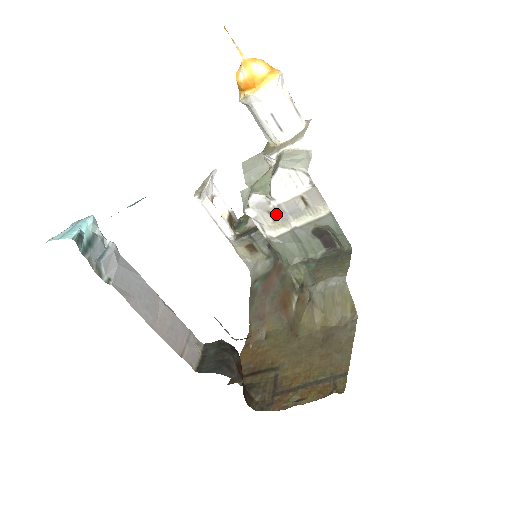
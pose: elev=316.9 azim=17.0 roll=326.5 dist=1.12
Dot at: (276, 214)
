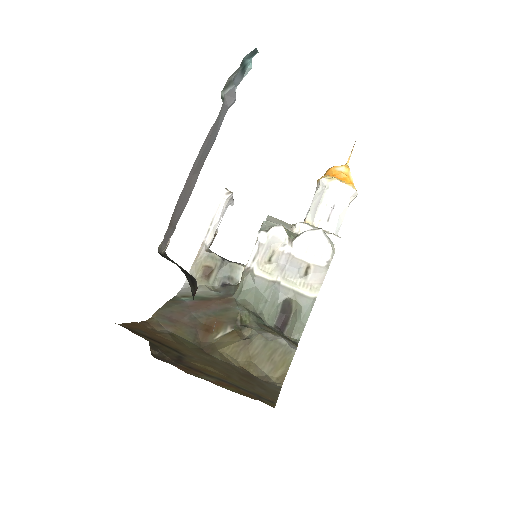
Dot at: (277, 258)
